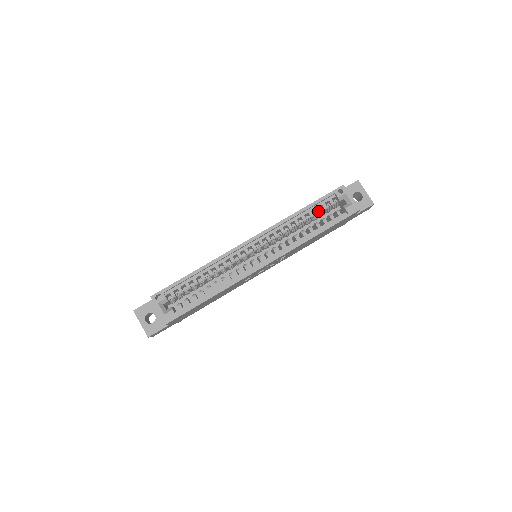
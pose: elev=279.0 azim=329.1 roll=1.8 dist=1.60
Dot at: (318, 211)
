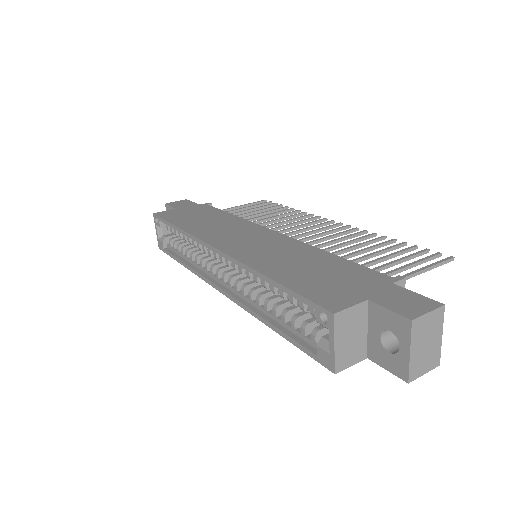
Dot at: (291, 302)
